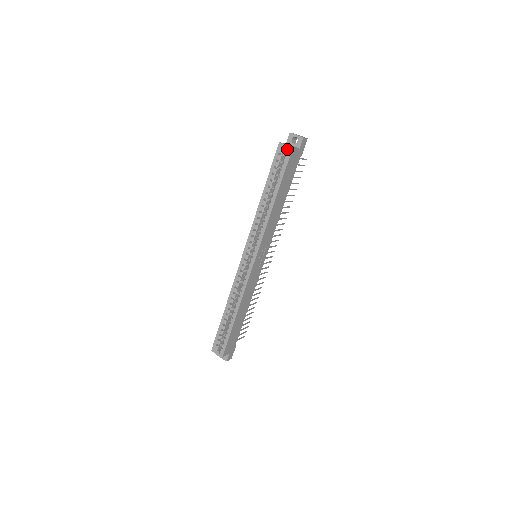
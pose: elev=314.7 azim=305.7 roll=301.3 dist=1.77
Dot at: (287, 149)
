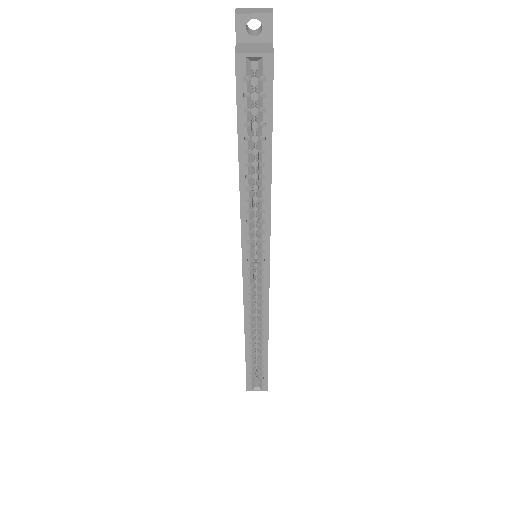
Dot at: (260, 62)
